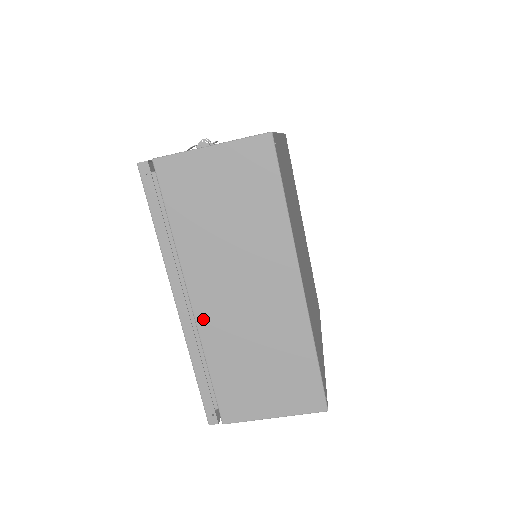
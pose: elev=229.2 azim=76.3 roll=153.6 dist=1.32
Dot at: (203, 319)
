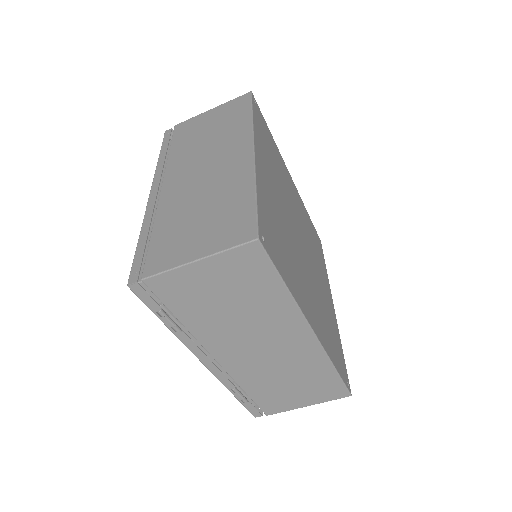
Dot at: (166, 195)
